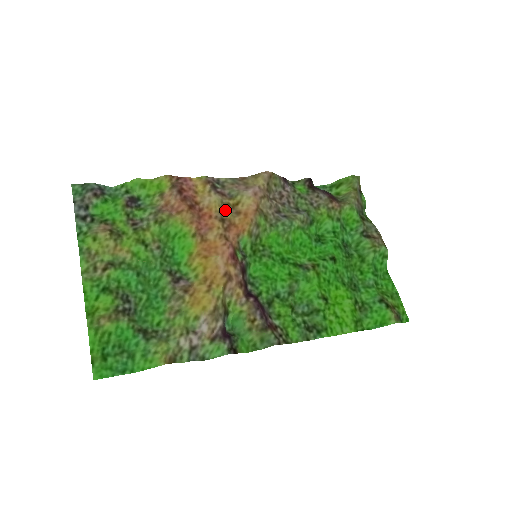
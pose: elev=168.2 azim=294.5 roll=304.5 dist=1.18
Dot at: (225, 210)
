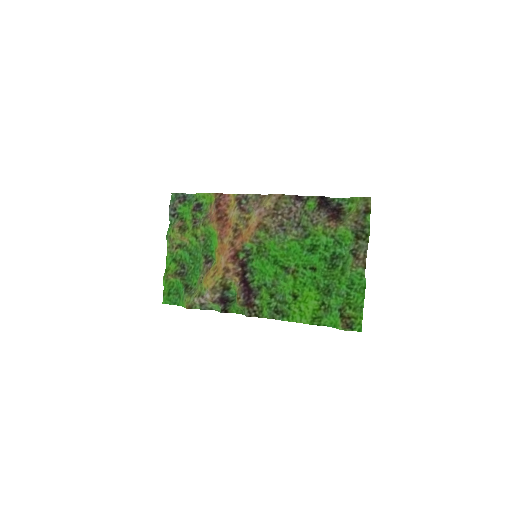
Dot at: (240, 222)
